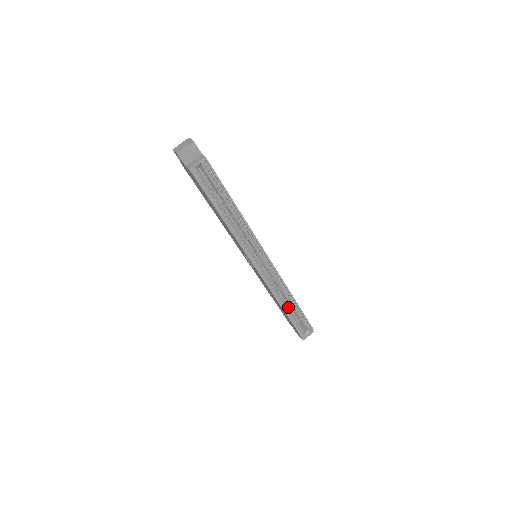
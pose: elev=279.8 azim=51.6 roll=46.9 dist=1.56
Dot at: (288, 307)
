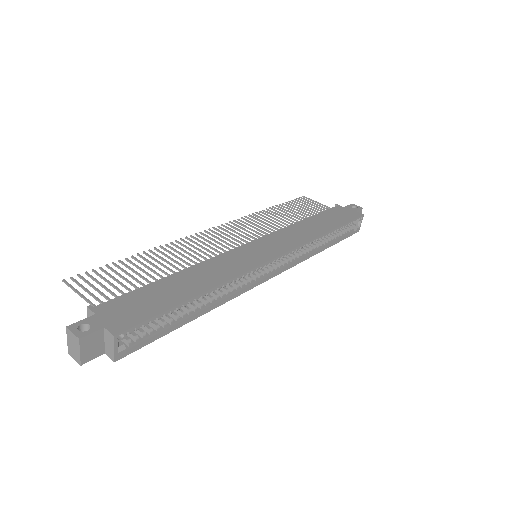
Dot at: (326, 239)
